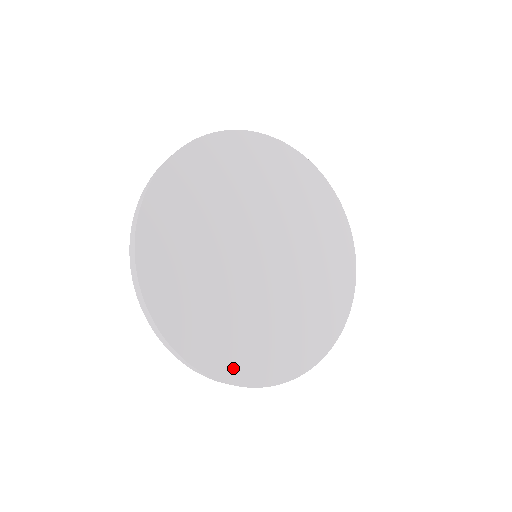
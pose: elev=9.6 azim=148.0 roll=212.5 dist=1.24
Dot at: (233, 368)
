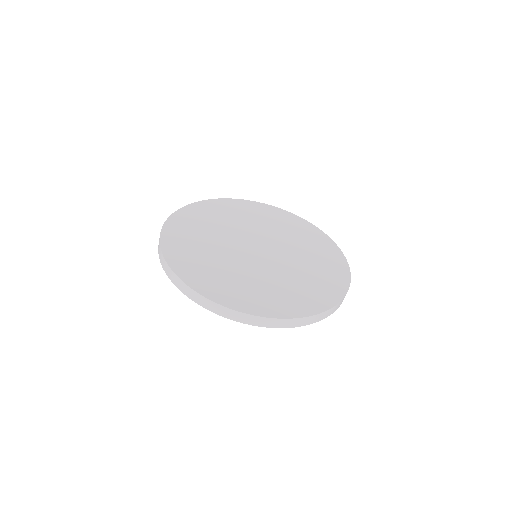
Dot at: (188, 273)
